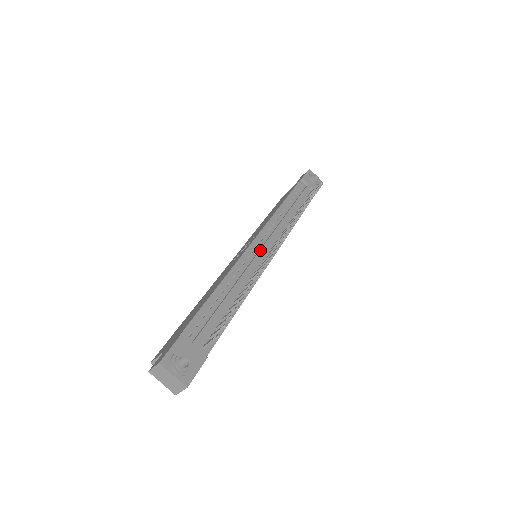
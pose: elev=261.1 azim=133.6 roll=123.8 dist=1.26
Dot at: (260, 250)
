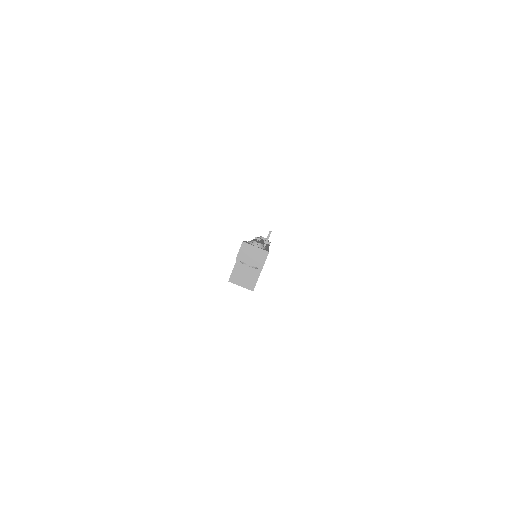
Dot at: occluded
